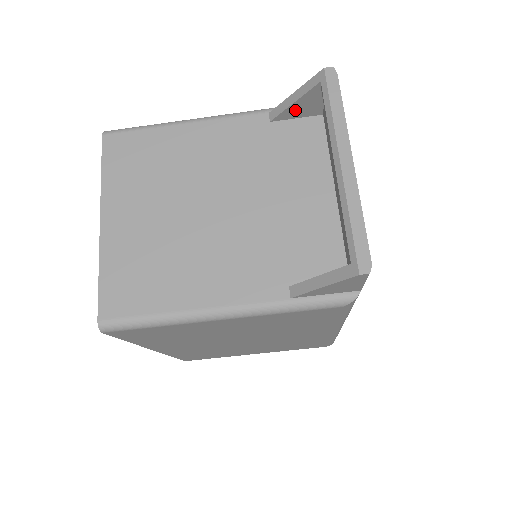
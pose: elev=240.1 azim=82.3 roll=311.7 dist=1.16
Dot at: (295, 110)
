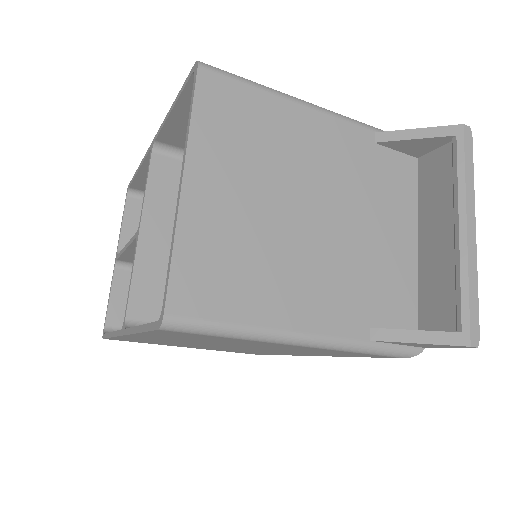
Dot at: (406, 144)
